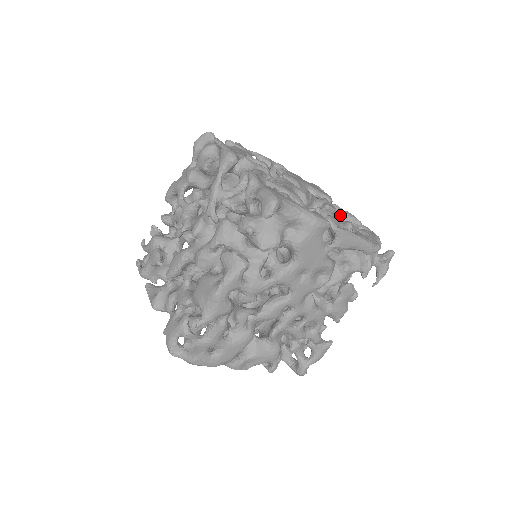
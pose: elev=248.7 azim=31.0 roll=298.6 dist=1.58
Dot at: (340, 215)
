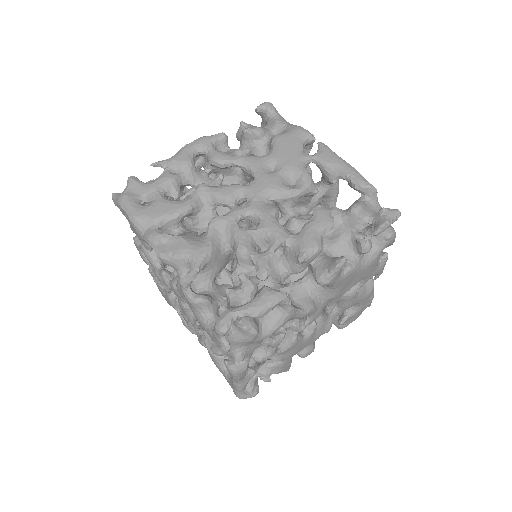
Dot at: occluded
